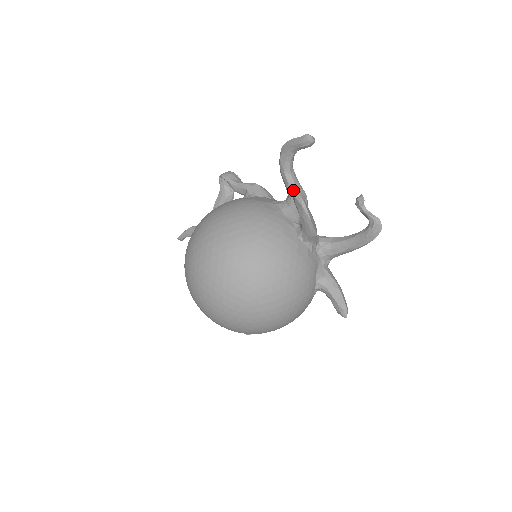
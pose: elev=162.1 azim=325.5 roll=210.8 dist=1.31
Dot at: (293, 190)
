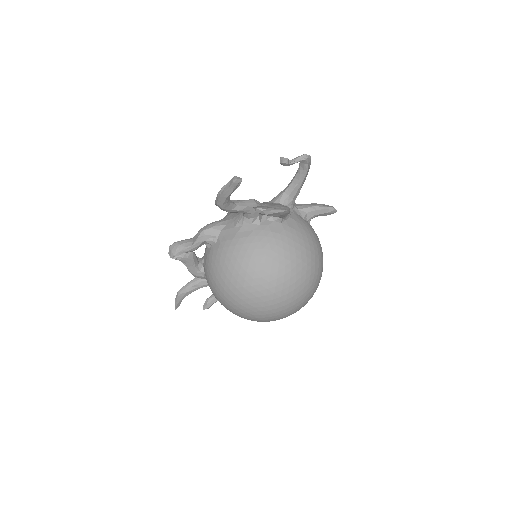
Dot at: (260, 213)
